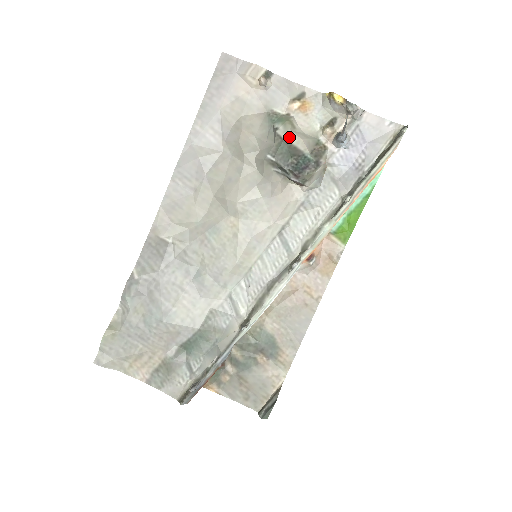
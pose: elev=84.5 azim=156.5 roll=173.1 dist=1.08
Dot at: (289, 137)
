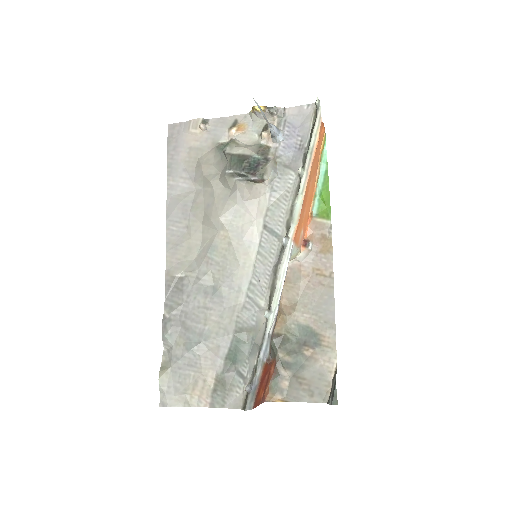
Dot at: (236, 151)
